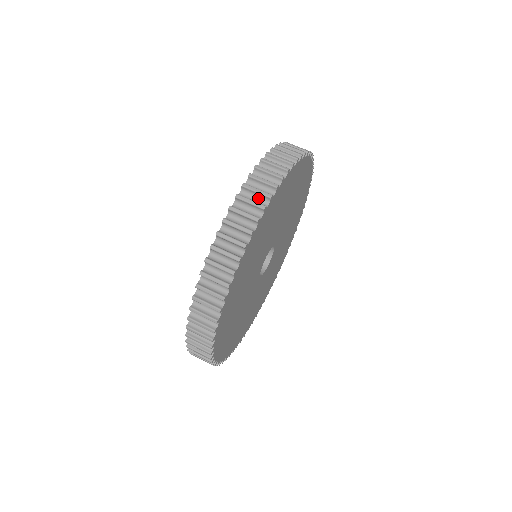
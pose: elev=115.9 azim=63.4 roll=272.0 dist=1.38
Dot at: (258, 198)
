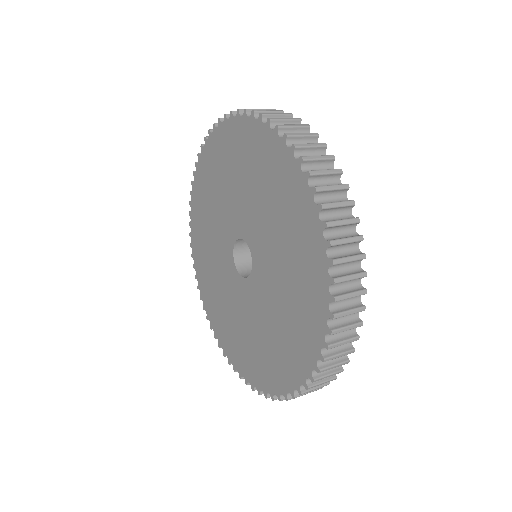
Dot at: occluded
